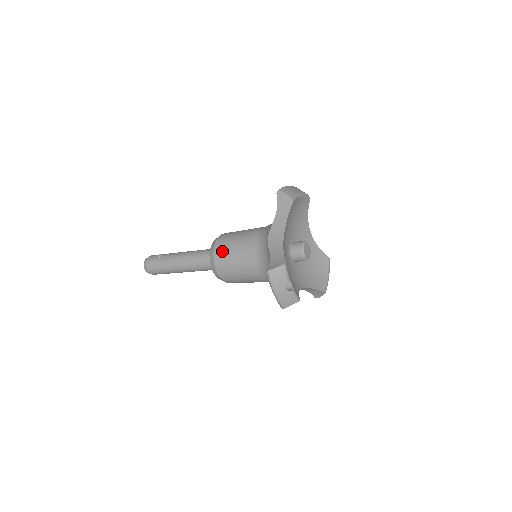
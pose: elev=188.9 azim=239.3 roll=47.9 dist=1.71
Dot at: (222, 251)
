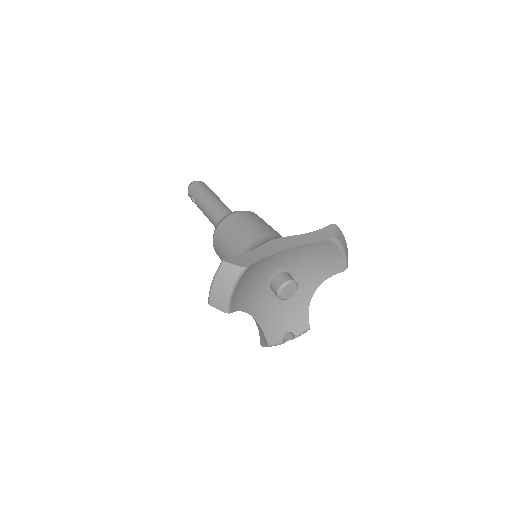
Dot at: occluded
